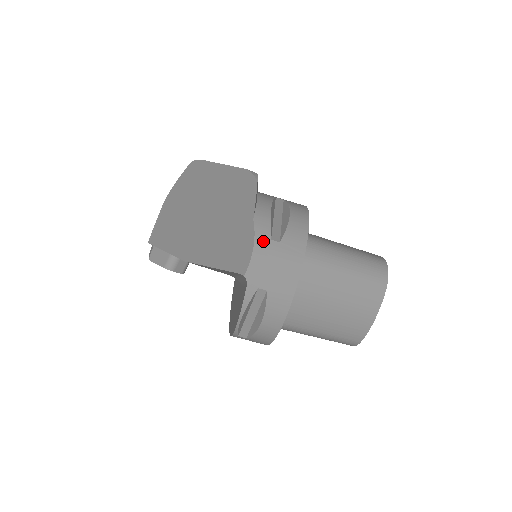
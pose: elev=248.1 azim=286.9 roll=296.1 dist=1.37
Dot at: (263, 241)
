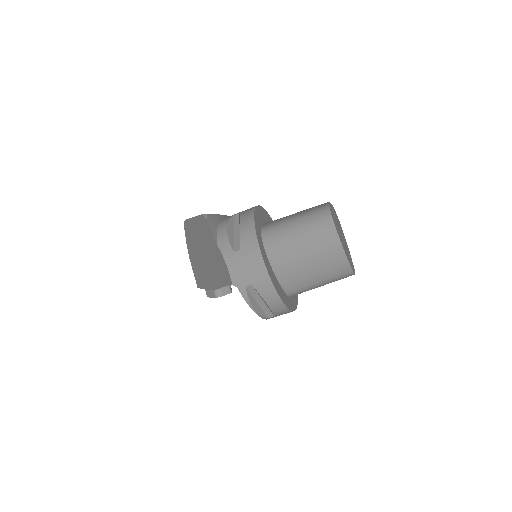
Dot at: (230, 256)
